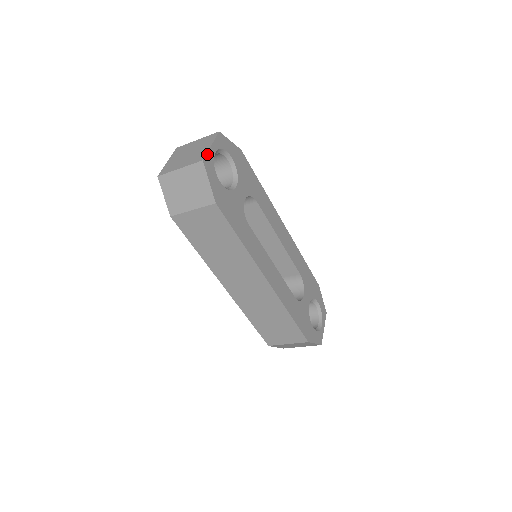
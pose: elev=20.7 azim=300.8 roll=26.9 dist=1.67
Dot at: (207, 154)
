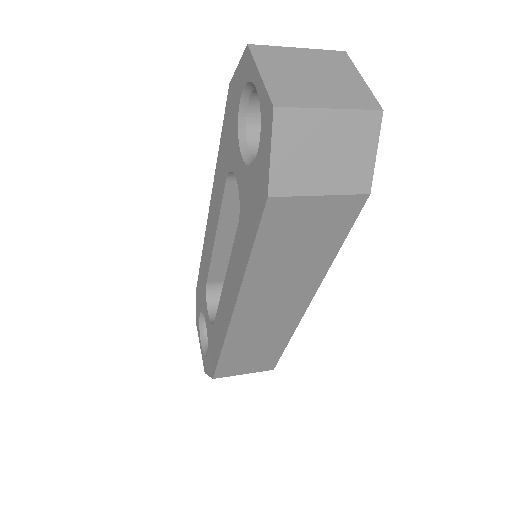
Dot at: (373, 97)
